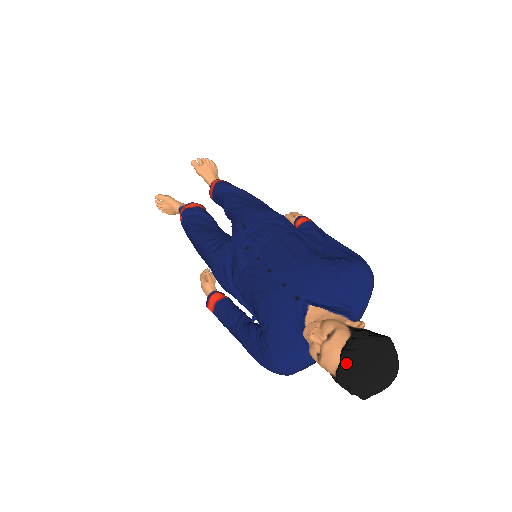
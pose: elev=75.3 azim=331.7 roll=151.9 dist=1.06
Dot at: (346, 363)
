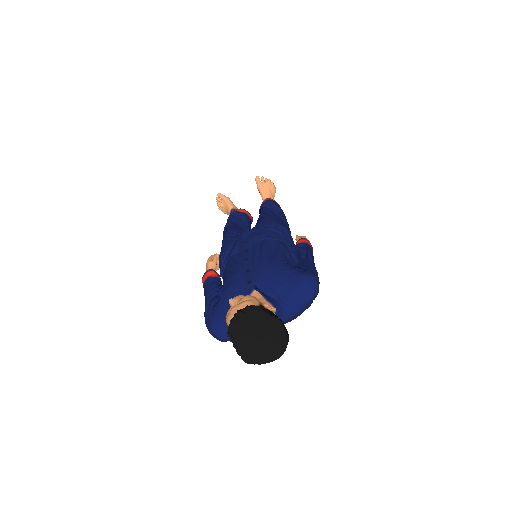
Dot at: (235, 320)
